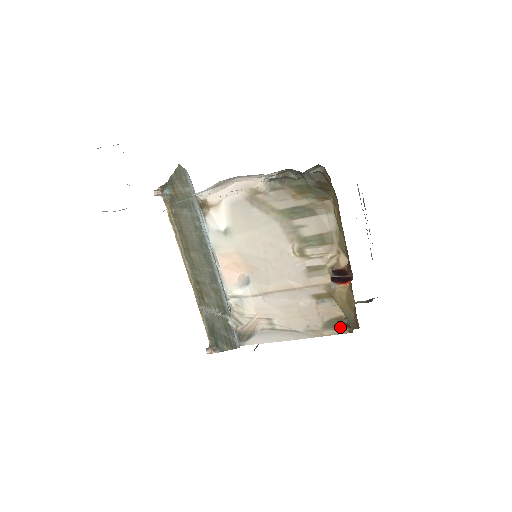
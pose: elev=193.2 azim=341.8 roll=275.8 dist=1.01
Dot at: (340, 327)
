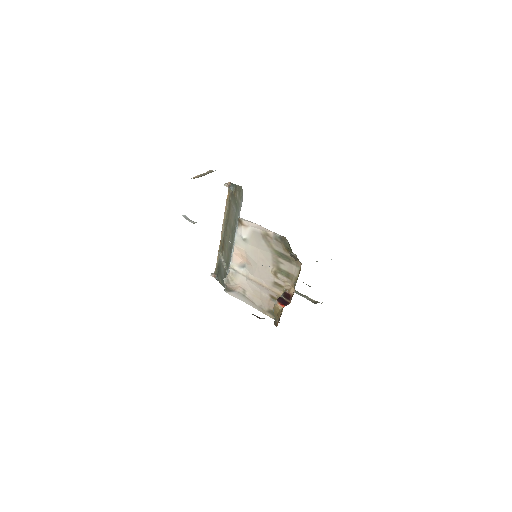
Dot at: occluded
